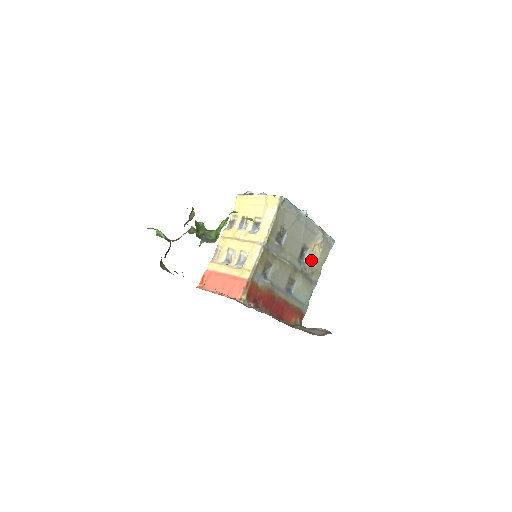
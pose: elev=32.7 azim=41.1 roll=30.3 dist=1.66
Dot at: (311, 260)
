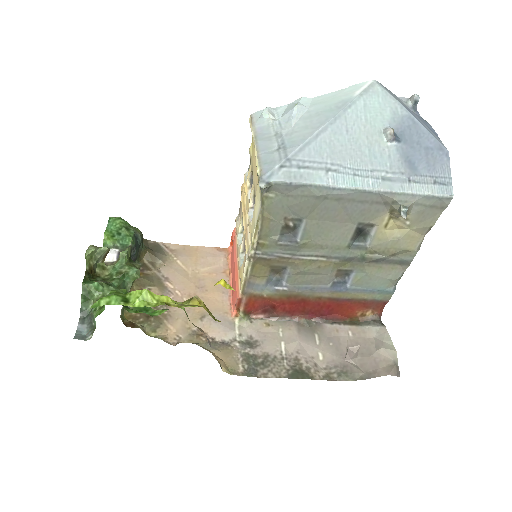
Dot at: (383, 241)
